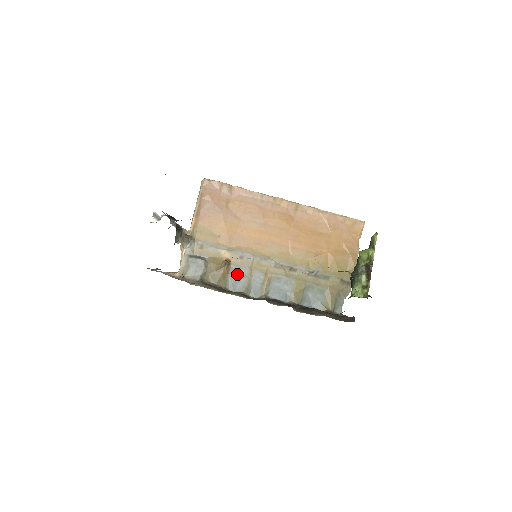
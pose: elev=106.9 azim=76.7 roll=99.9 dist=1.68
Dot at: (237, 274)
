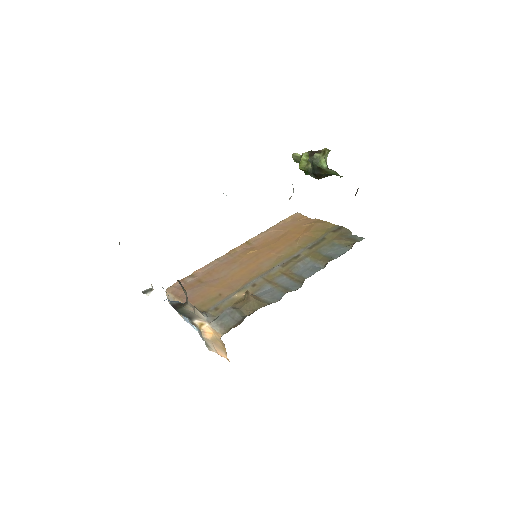
Dot at: (266, 293)
